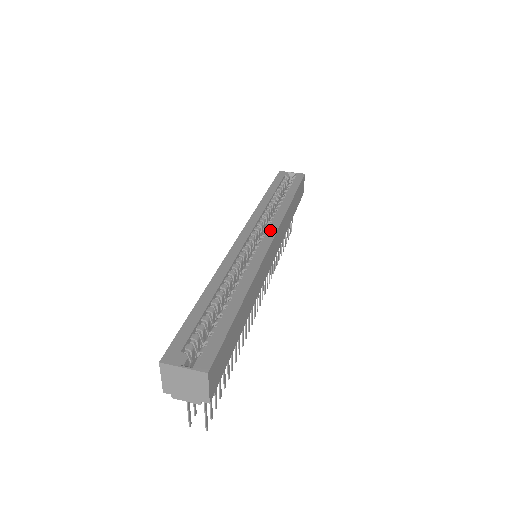
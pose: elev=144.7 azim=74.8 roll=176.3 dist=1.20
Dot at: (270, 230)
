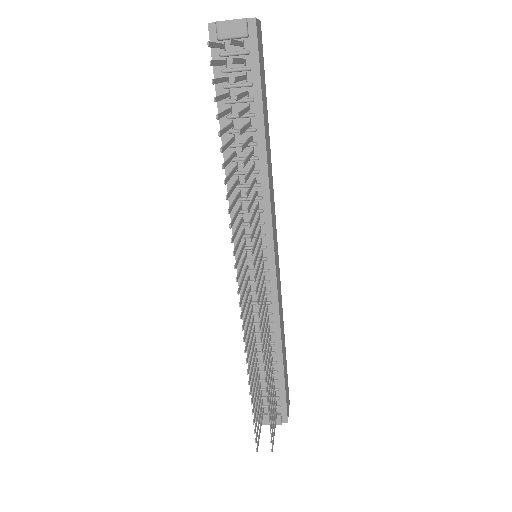
Dot at: occluded
